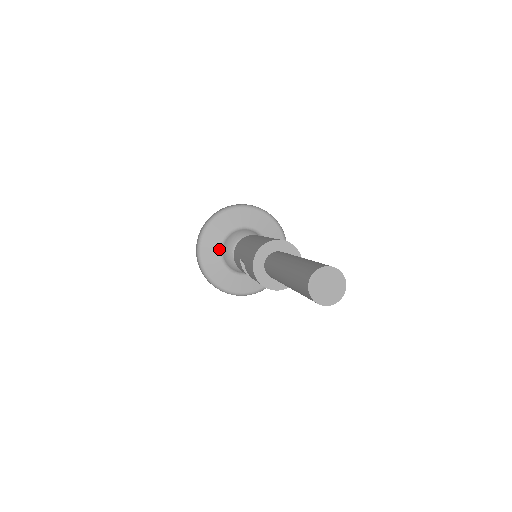
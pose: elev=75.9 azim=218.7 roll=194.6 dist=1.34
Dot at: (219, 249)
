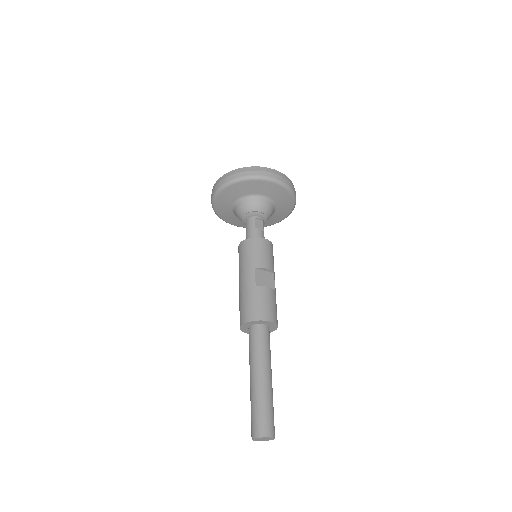
Dot at: (232, 212)
